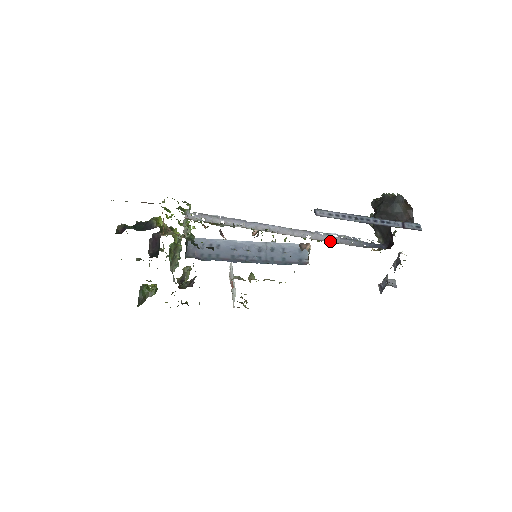
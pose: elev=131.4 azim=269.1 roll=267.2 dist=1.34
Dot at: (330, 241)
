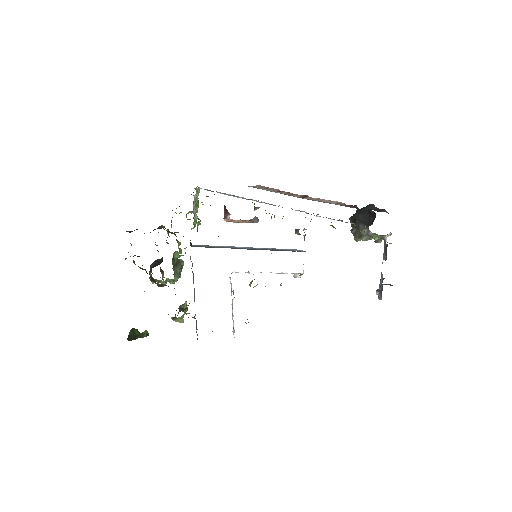
Dot at: occluded
